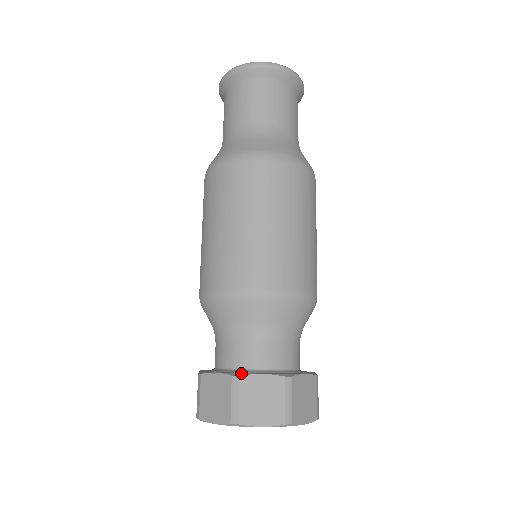
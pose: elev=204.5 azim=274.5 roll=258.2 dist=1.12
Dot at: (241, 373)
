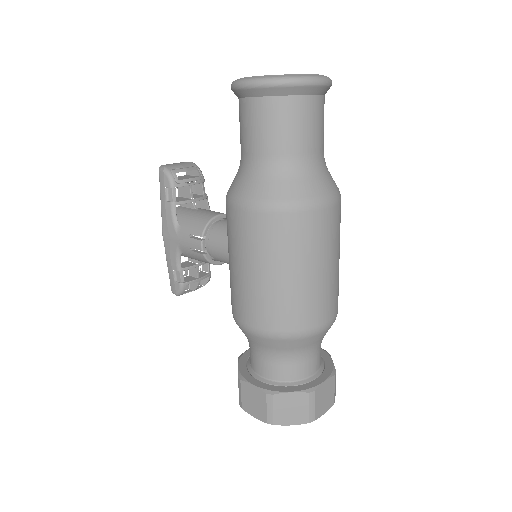
Dot at: (313, 387)
